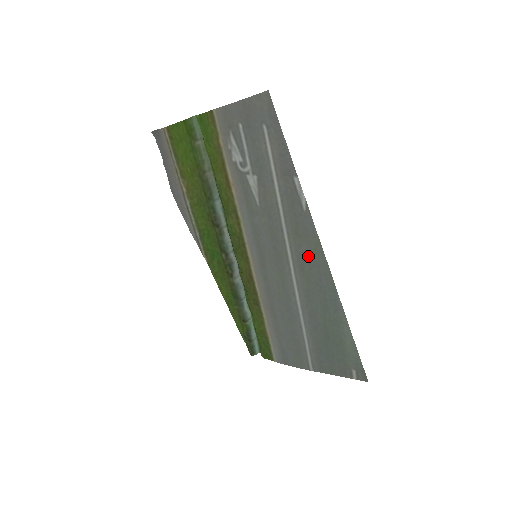
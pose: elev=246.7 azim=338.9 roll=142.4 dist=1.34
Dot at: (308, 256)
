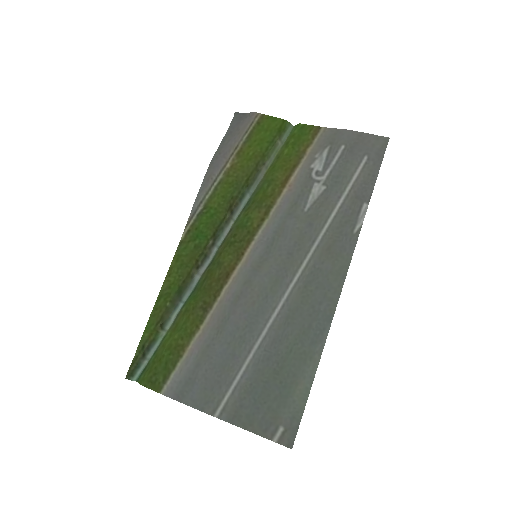
Dot at: (324, 275)
